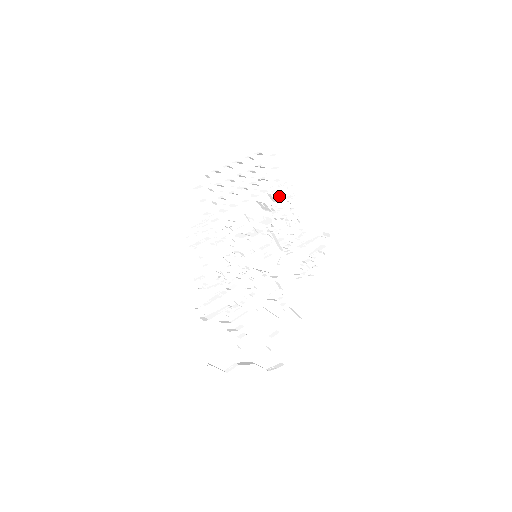
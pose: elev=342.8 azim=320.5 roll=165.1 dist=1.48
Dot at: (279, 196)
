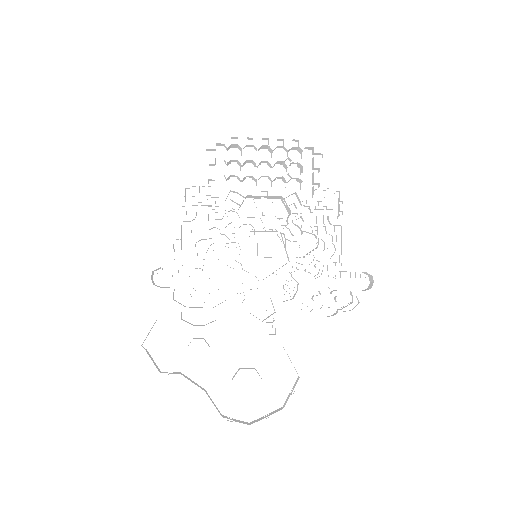
Dot at: (319, 211)
